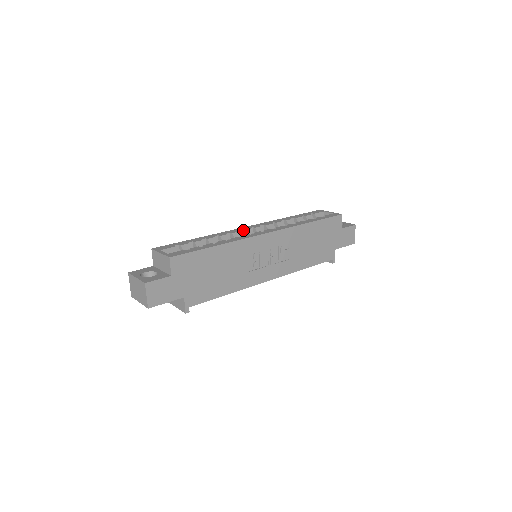
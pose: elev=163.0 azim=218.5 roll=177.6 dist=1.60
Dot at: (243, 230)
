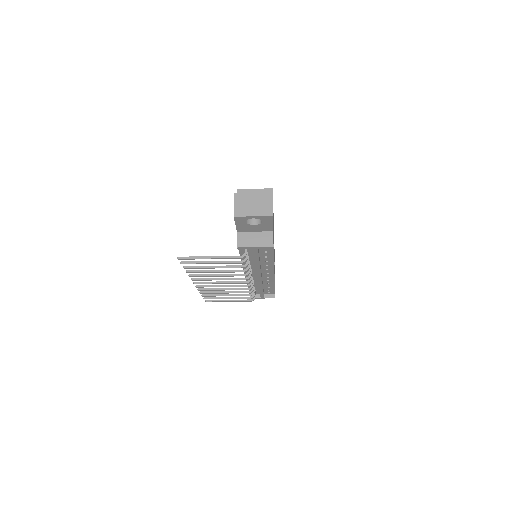
Dot at: occluded
